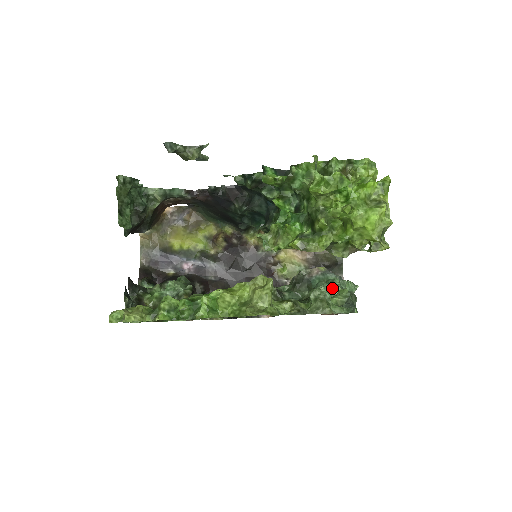
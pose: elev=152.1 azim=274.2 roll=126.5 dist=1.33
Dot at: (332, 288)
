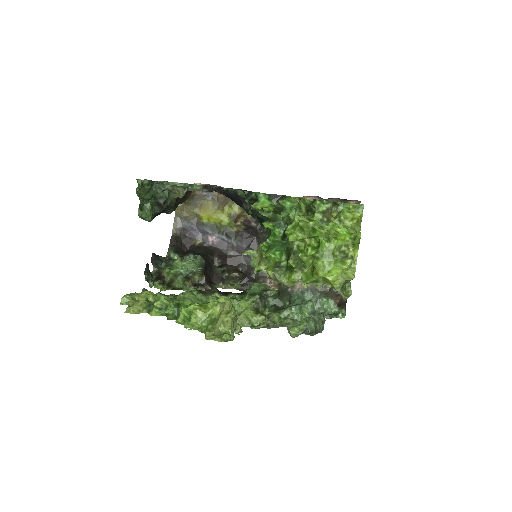
Dot at: (301, 312)
